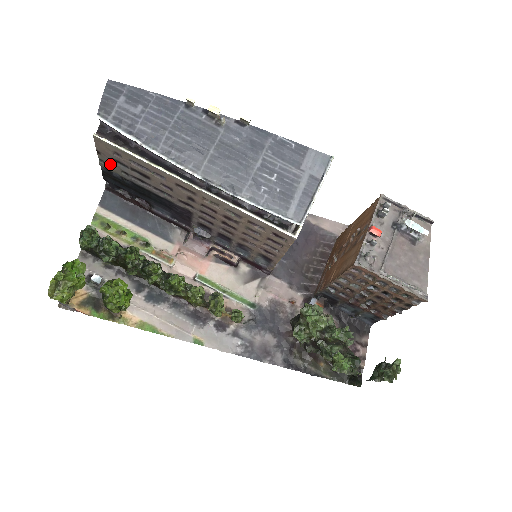
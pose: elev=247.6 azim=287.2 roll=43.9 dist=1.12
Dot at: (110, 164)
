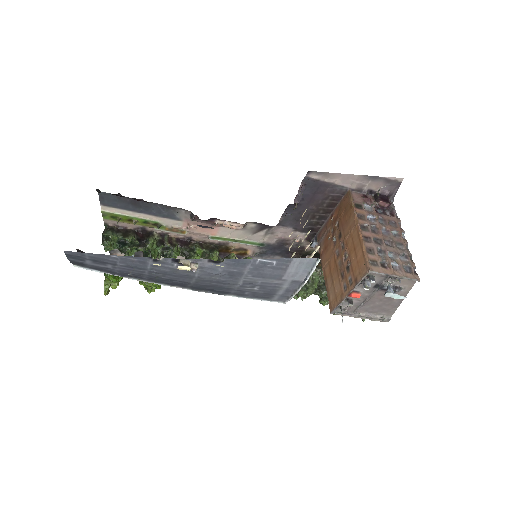
Dot at: occluded
